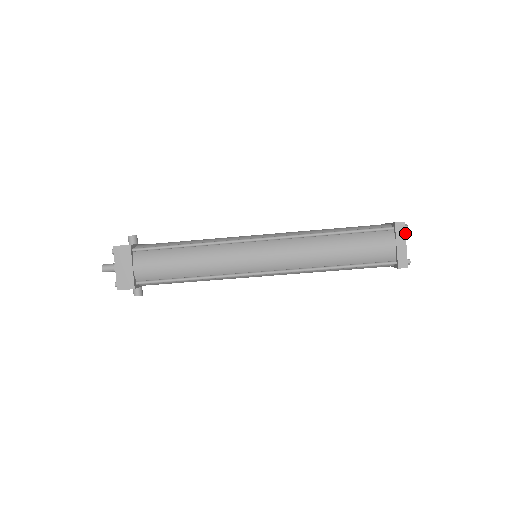
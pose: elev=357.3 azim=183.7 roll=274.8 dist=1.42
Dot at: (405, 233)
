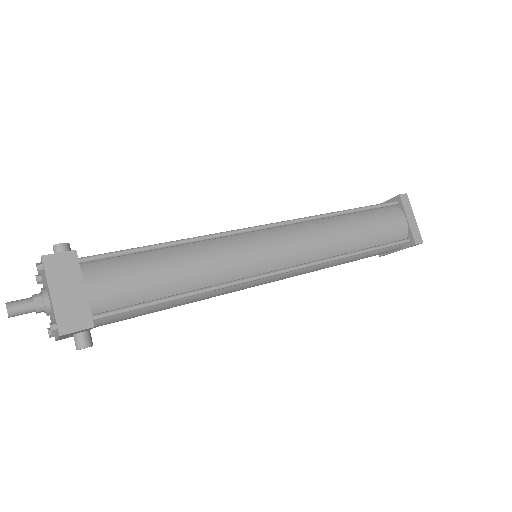
Dot at: occluded
